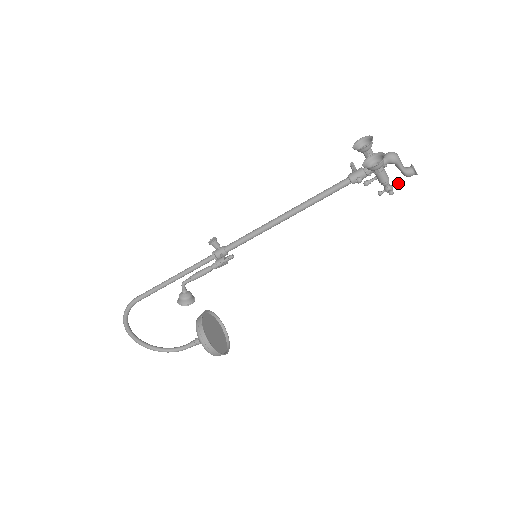
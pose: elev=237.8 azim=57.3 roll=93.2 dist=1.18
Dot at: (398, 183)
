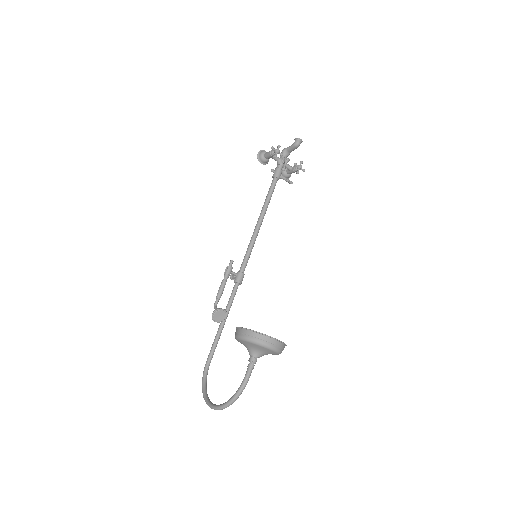
Dot at: (278, 145)
